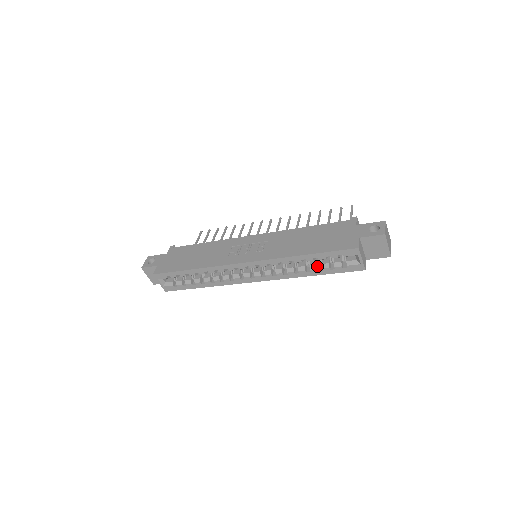
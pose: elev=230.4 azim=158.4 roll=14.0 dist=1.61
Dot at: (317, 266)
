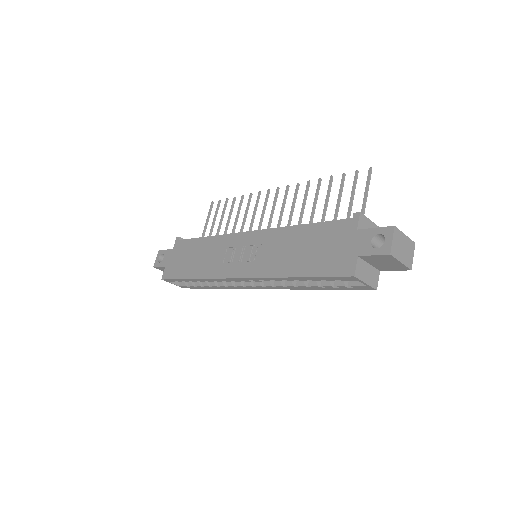
Dot at: (317, 282)
